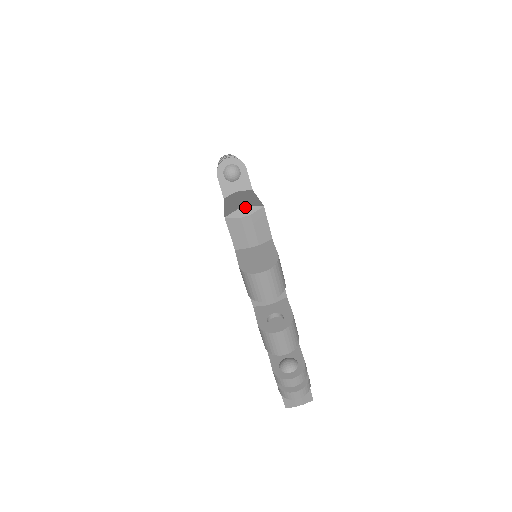
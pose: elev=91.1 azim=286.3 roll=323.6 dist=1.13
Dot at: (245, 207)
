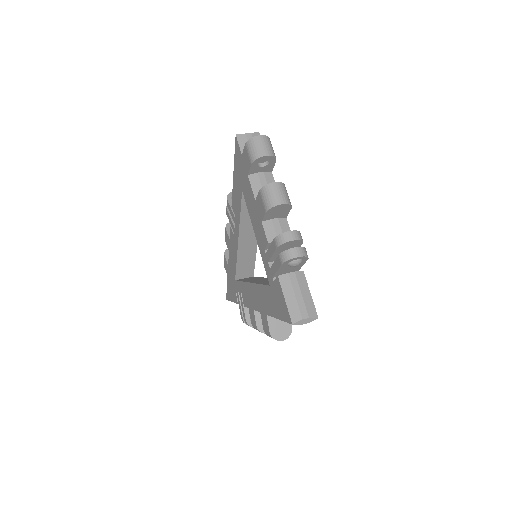
Dot at: (248, 133)
